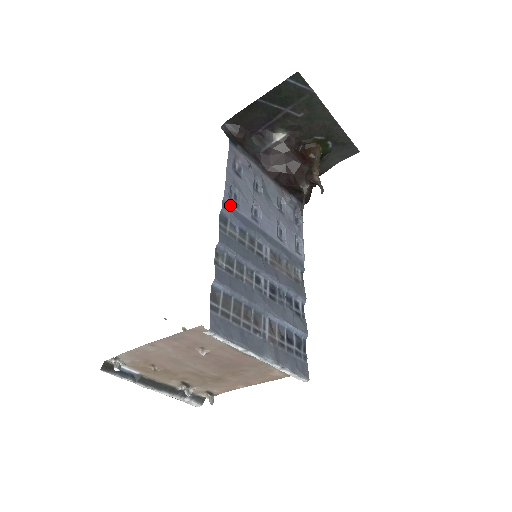
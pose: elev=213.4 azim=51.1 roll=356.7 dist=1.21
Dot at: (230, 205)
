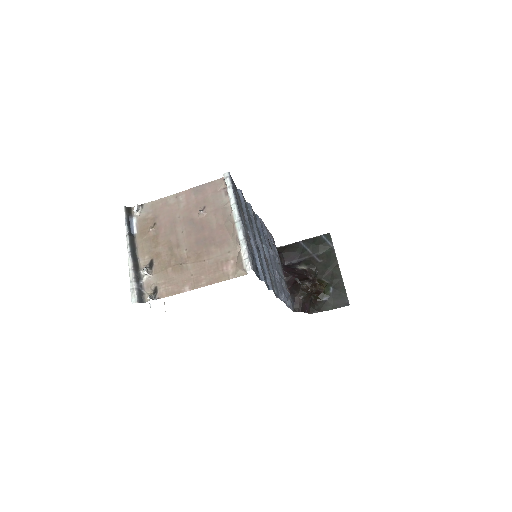
Dot at: (261, 224)
